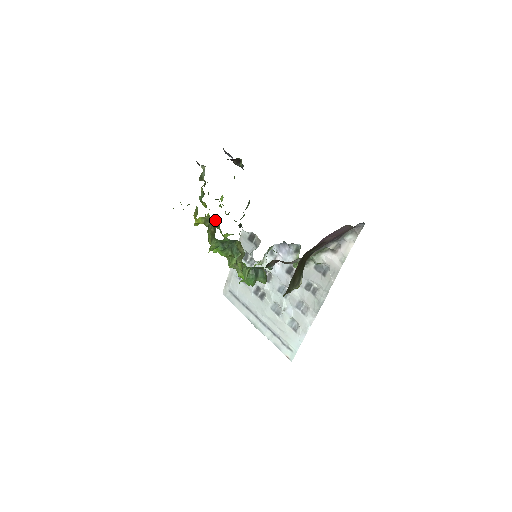
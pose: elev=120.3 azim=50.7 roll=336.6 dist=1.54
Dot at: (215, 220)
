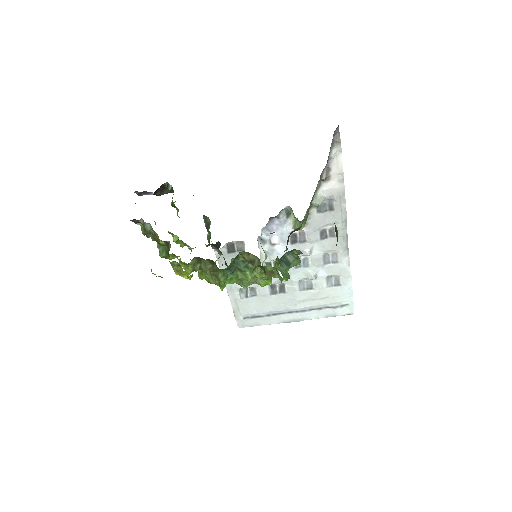
Dot at: occluded
